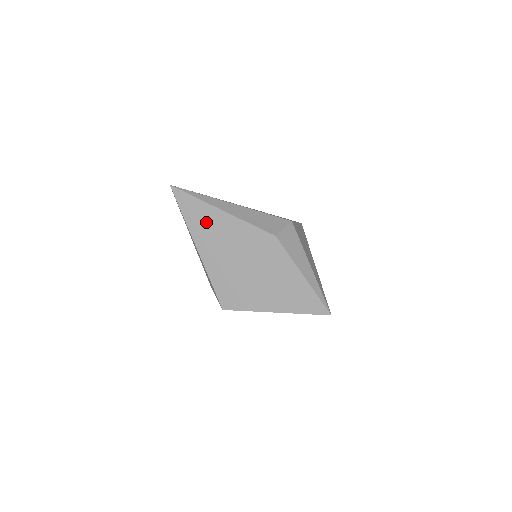
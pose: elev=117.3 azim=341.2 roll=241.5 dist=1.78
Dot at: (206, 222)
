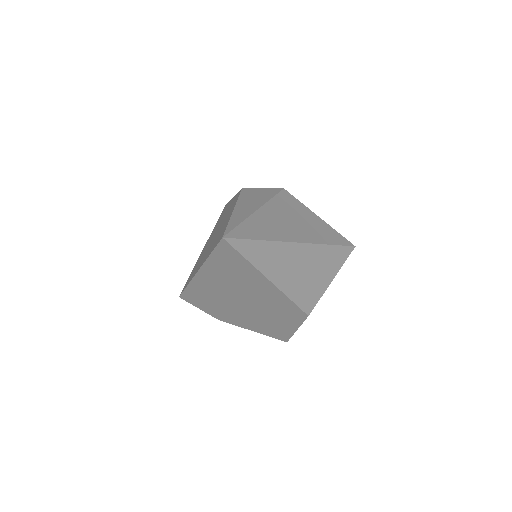
Dot at: occluded
